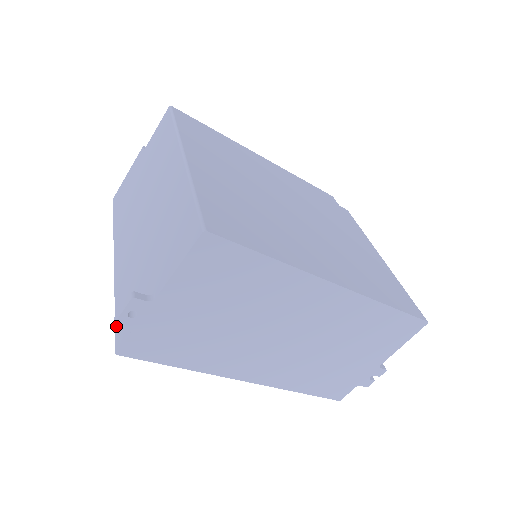
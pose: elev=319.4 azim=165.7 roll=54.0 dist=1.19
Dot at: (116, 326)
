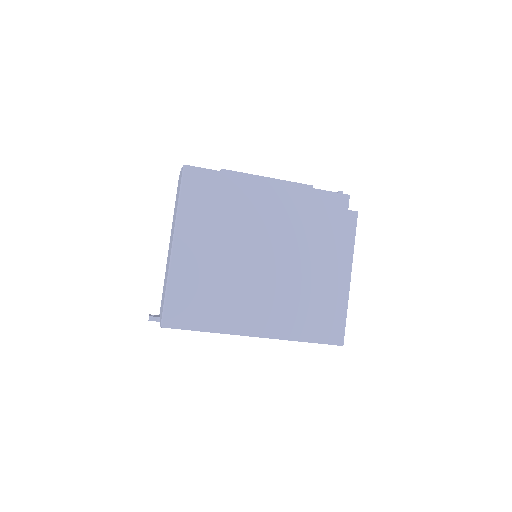
Dot at: occluded
